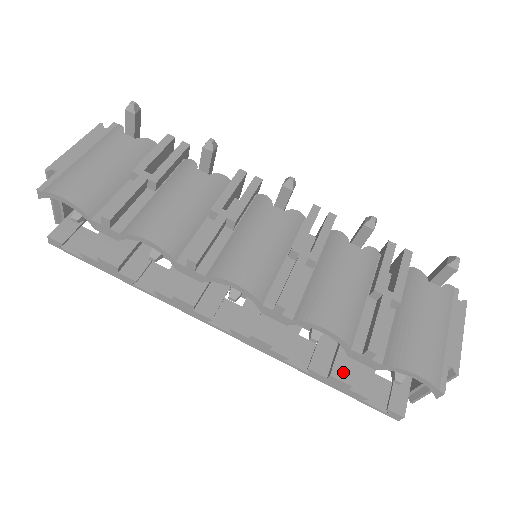
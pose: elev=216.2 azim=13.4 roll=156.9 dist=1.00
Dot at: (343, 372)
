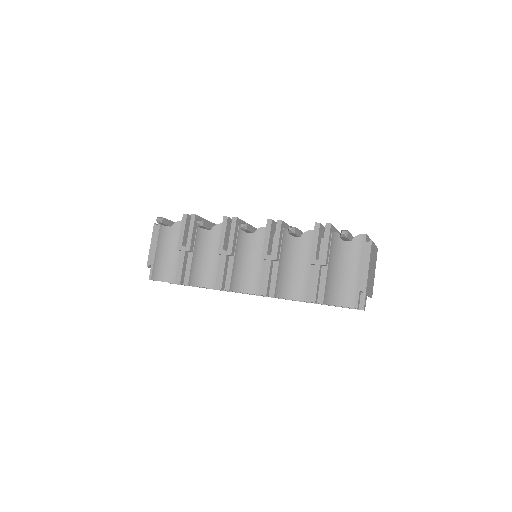
Dot at: occluded
